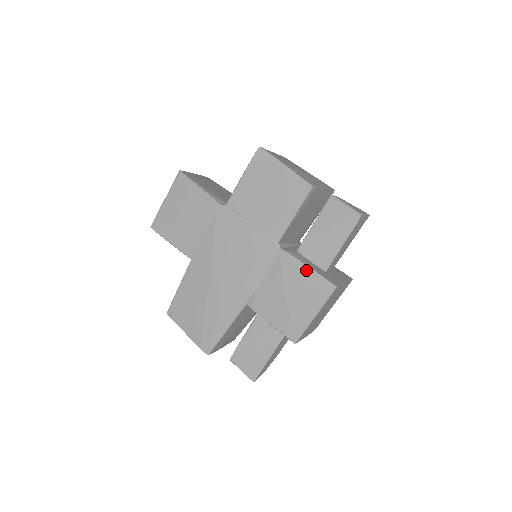
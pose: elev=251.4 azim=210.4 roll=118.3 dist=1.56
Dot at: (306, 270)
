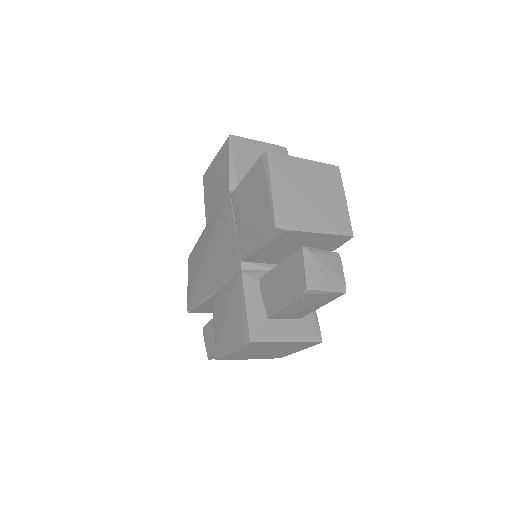
Dot at: (243, 305)
